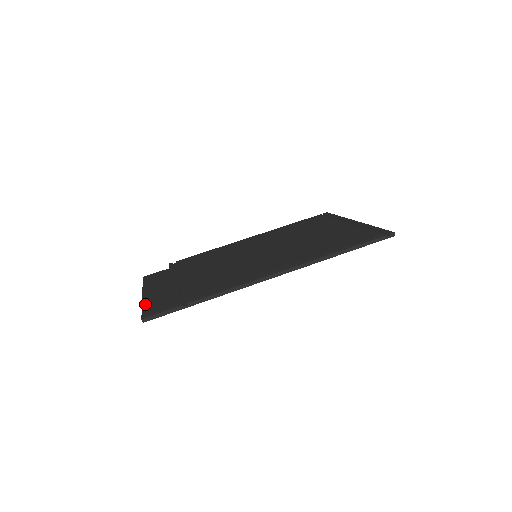
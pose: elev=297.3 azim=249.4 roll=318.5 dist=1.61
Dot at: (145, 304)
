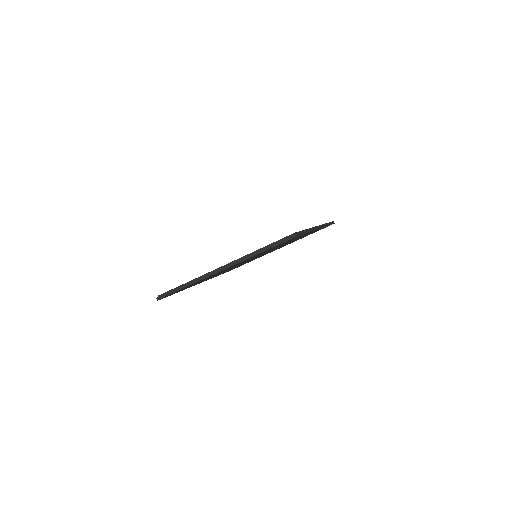
Dot at: (257, 250)
